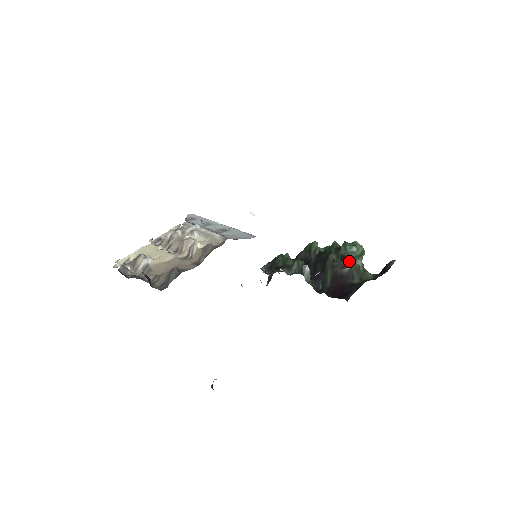
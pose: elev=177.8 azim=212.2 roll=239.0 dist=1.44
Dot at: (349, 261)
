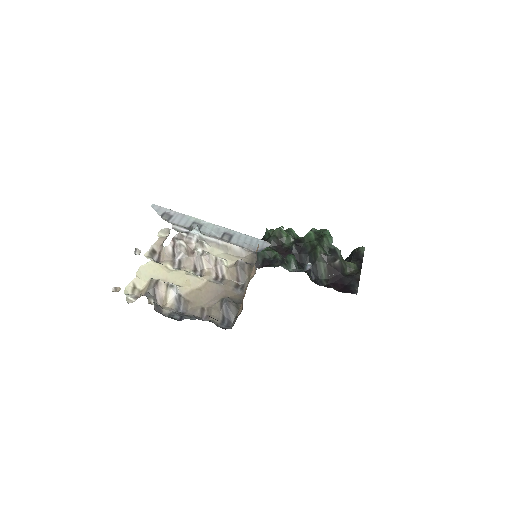
Dot at: (337, 254)
